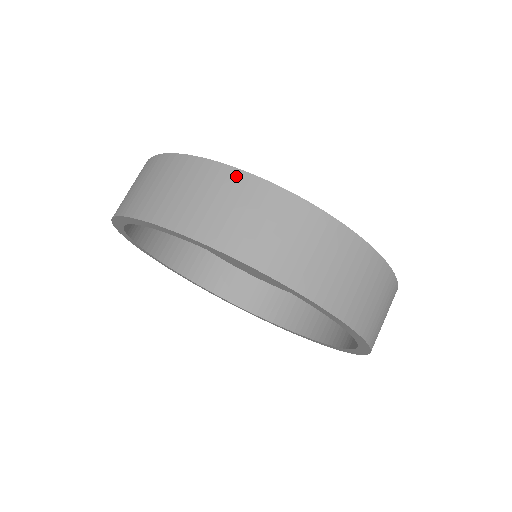
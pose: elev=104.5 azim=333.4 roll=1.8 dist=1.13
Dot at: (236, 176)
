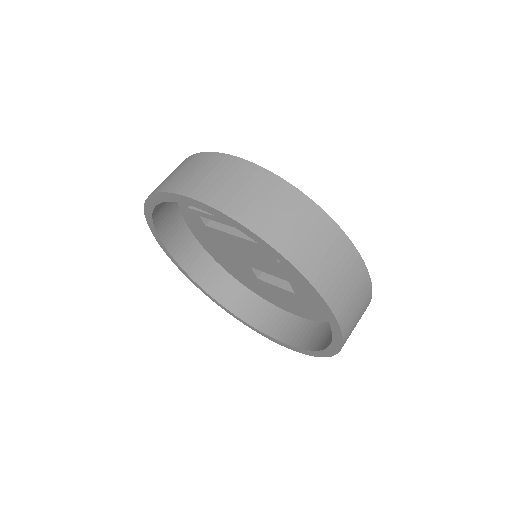
Dot at: (206, 155)
